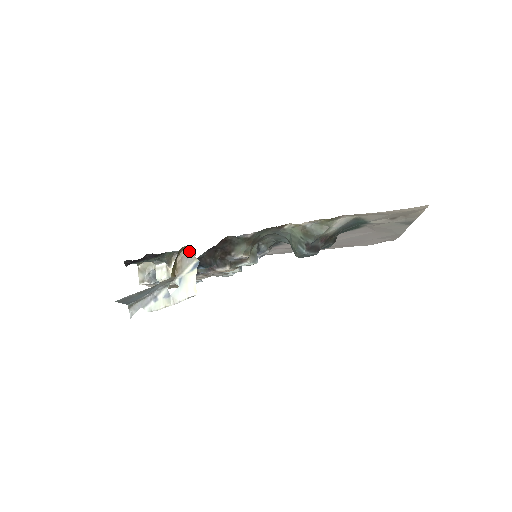
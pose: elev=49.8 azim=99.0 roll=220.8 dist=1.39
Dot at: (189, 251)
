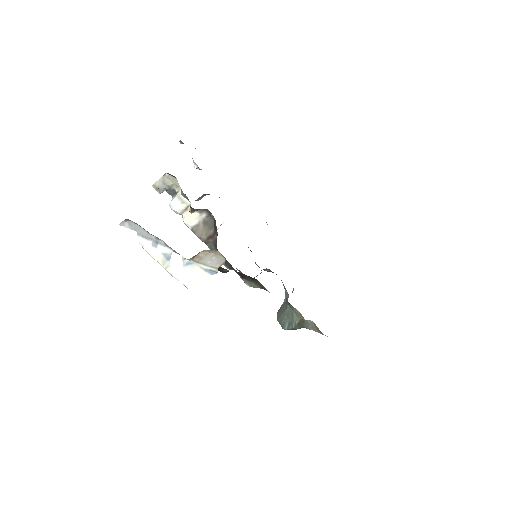
Dot at: (219, 257)
